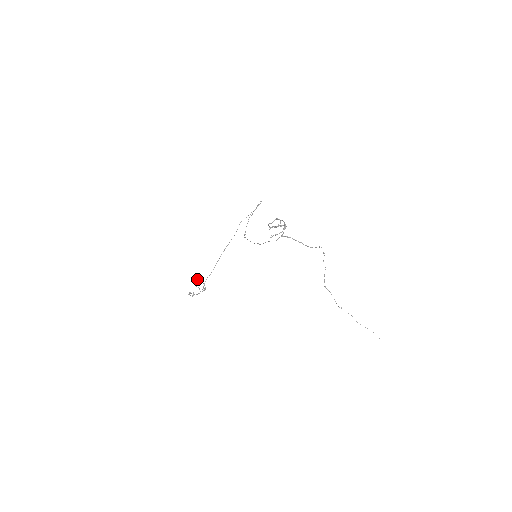
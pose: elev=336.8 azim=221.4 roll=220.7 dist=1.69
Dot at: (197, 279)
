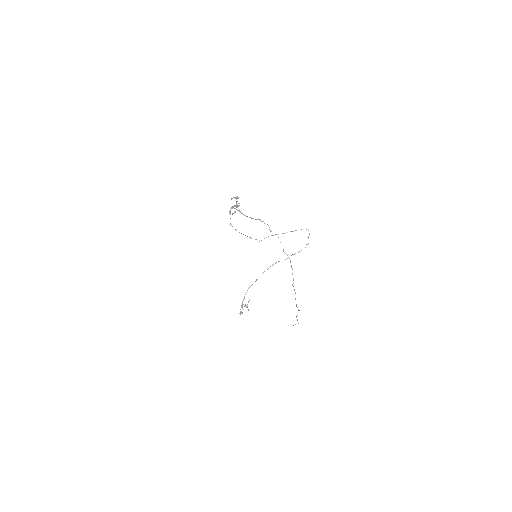
Dot at: occluded
